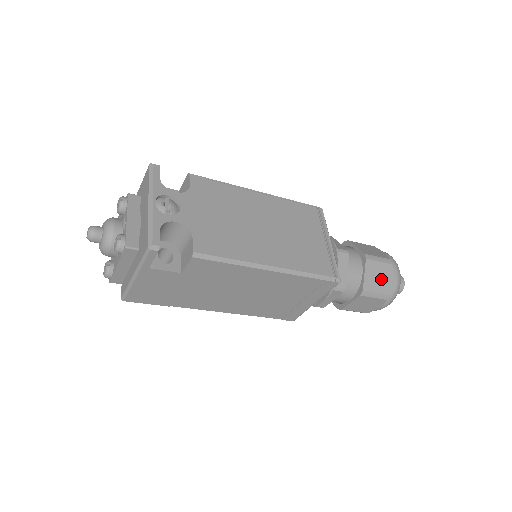
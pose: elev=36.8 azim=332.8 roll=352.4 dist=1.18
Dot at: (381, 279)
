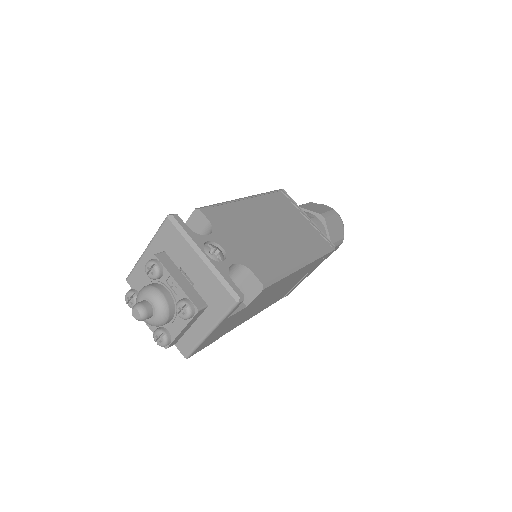
Dot at: (336, 229)
